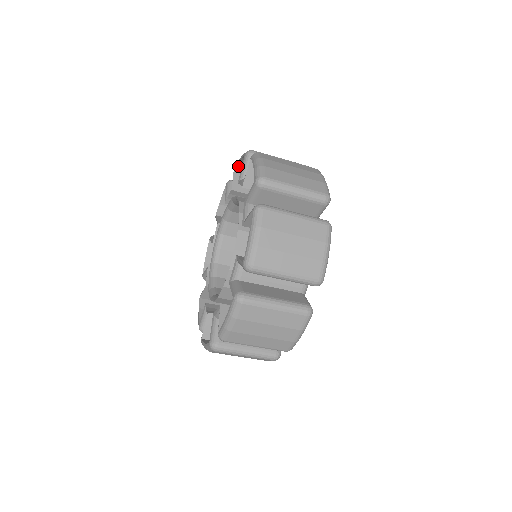
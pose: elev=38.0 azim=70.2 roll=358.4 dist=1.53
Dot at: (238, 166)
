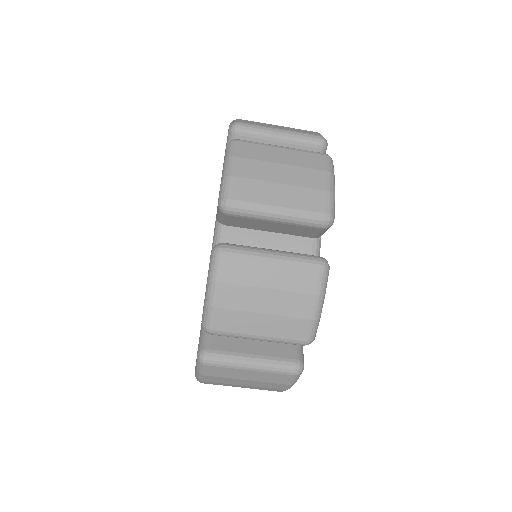
Dot at: occluded
